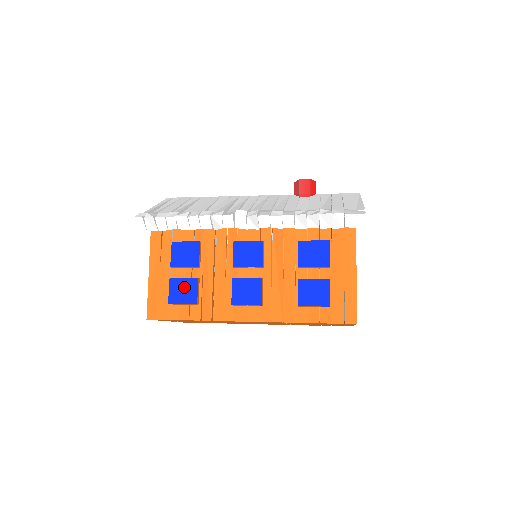
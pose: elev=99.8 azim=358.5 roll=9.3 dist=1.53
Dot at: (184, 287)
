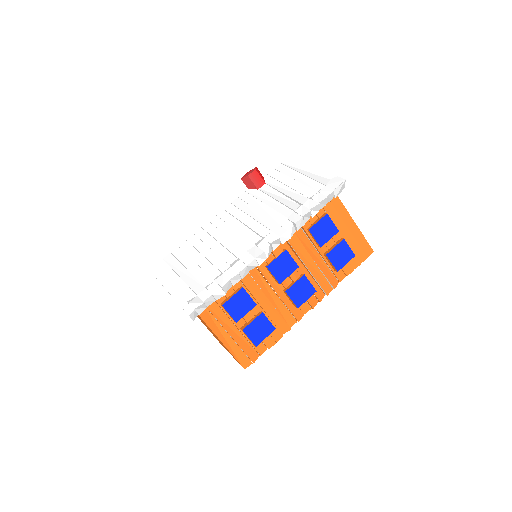
Dot at: (258, 327)
